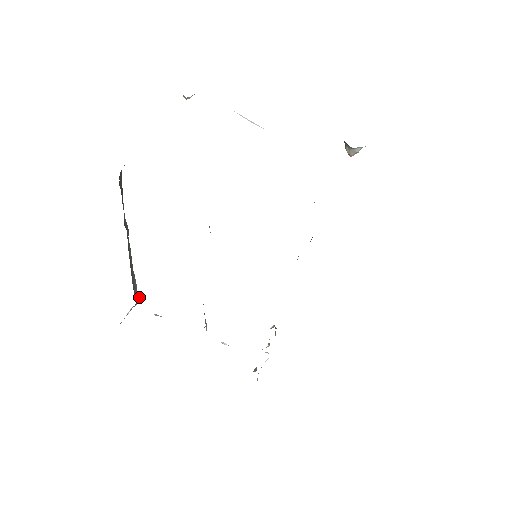
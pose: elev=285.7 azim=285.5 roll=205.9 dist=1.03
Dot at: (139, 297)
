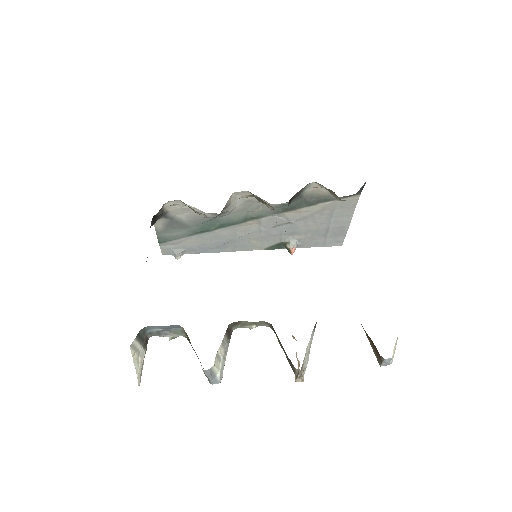
Dot at: (142, 366)
